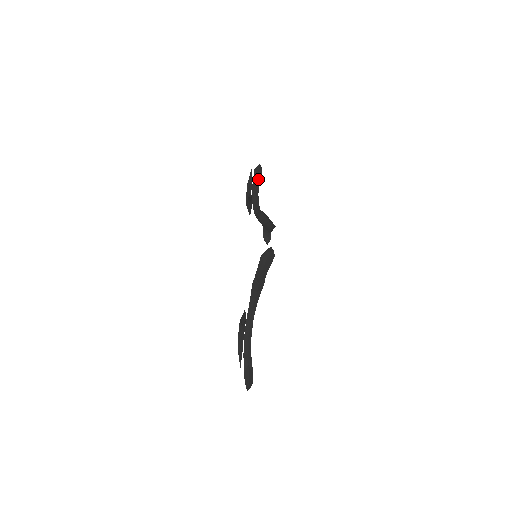
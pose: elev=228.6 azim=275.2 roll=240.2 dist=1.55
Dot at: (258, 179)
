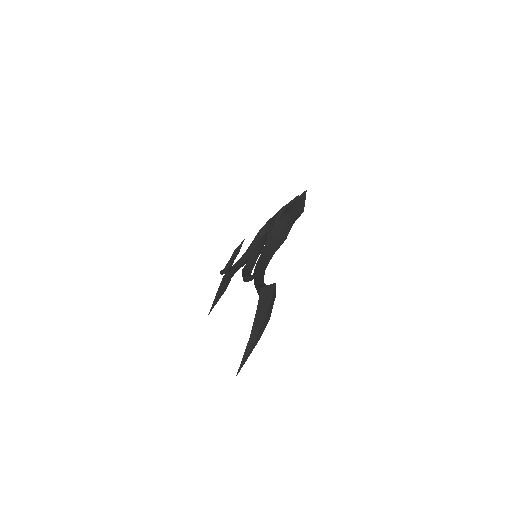
Dot at: occluded
